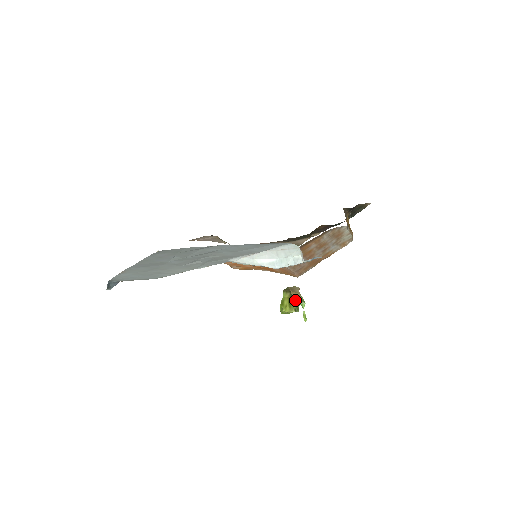
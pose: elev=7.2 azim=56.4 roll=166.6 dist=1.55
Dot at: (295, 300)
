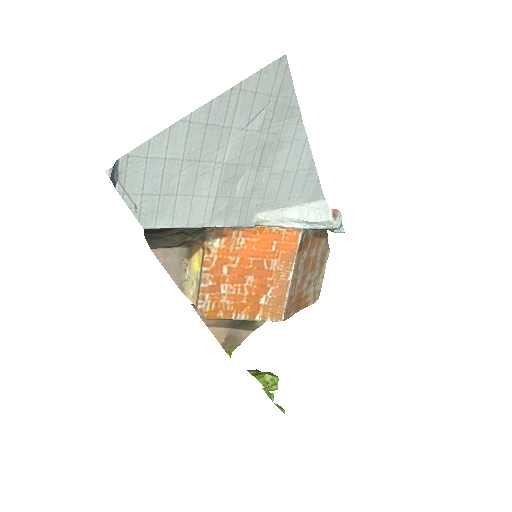
Dot at: occluded
